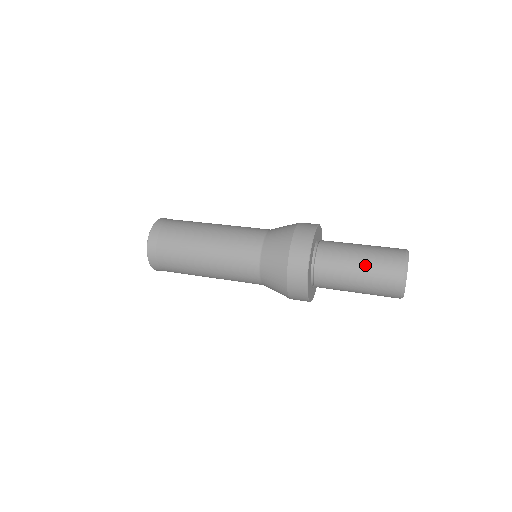
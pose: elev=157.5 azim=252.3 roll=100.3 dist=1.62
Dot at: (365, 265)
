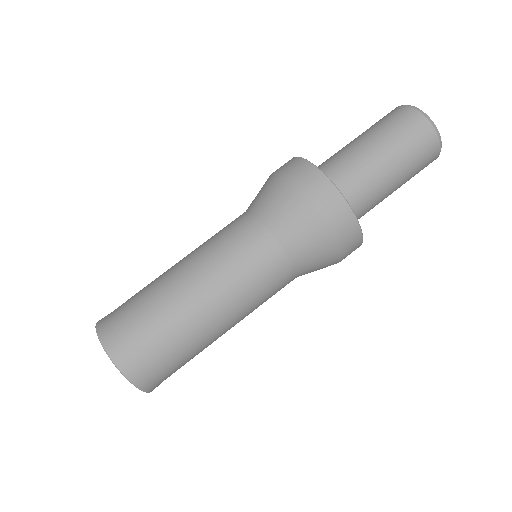
Dot at: (403, 181)
